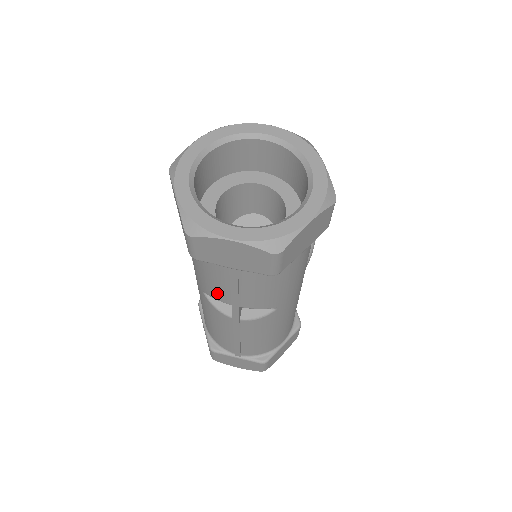
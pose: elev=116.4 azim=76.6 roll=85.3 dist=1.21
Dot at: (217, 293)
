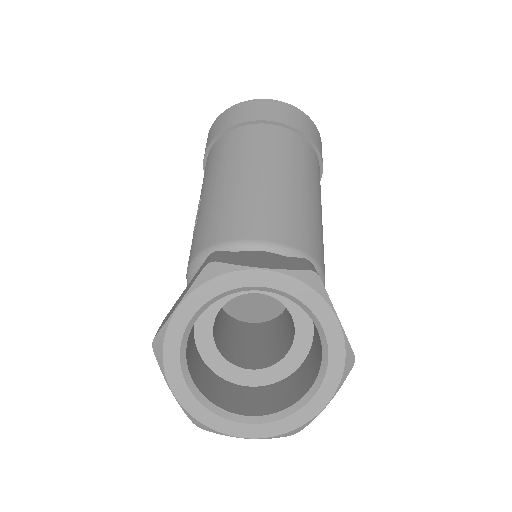
Dot at: occluded
